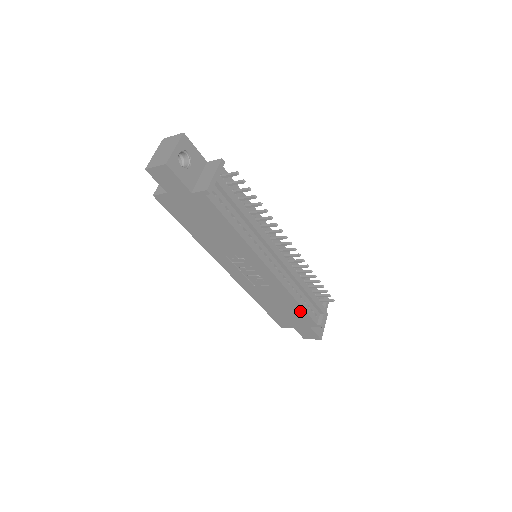
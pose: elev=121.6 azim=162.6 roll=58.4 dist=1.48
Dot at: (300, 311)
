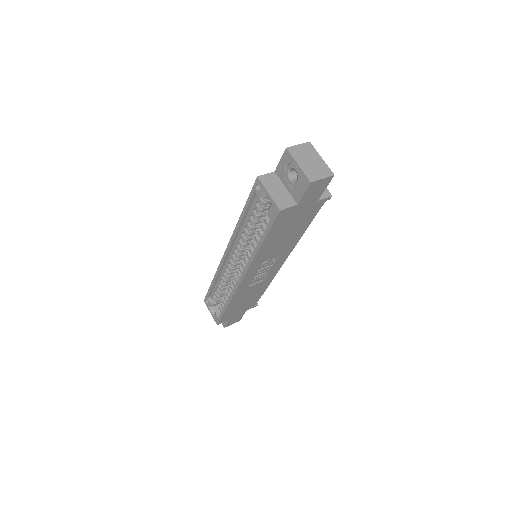
Dot at: (258, 297)
